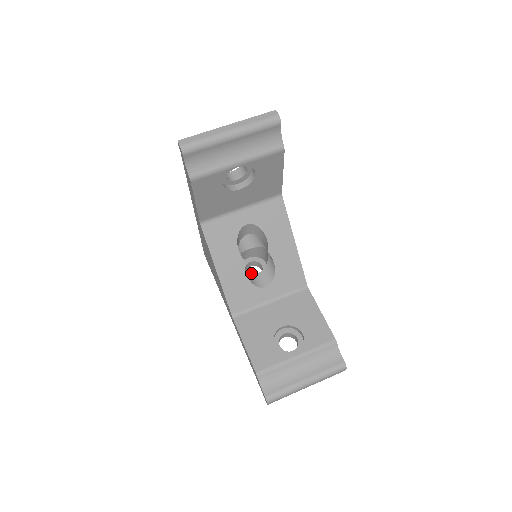
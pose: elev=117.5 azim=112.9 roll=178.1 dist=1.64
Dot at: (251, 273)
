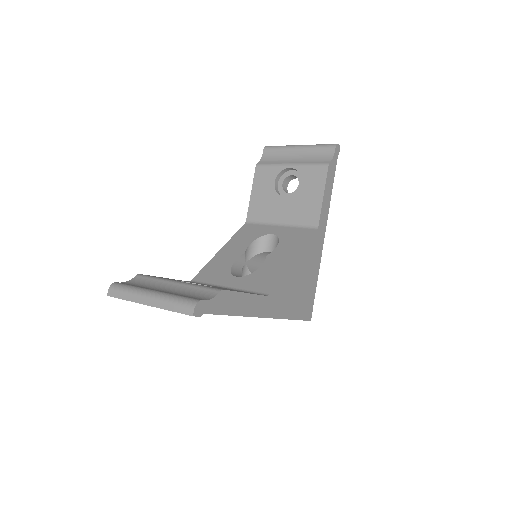
Dot at: occluded
